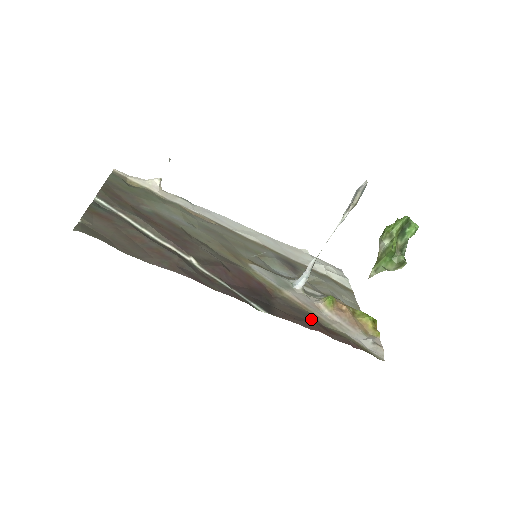
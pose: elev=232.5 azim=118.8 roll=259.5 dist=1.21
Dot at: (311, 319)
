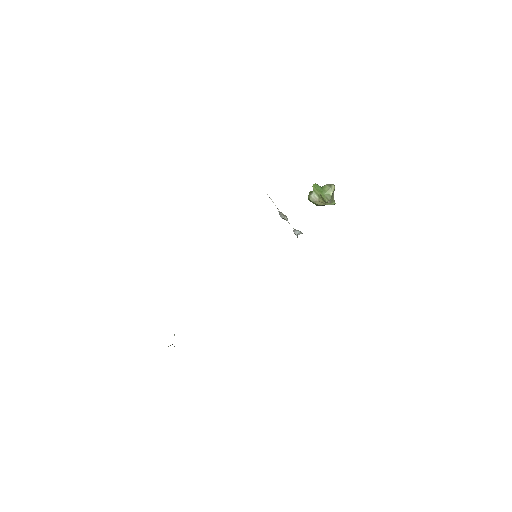
Dot at: occluded
